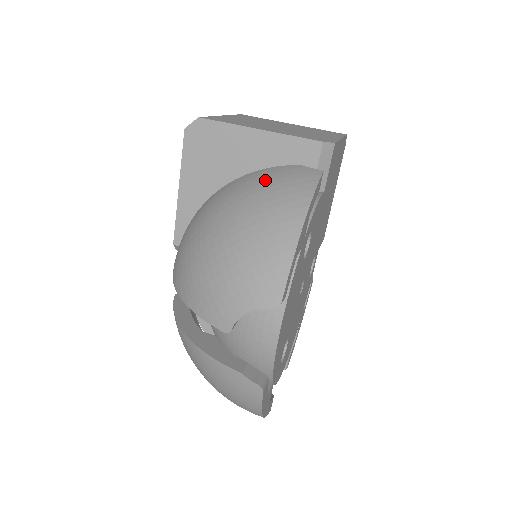
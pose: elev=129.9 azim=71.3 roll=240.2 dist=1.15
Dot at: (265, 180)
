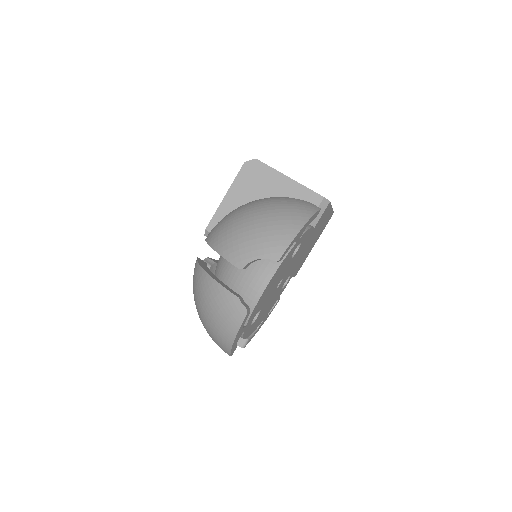
Dot at: (287, 200)
